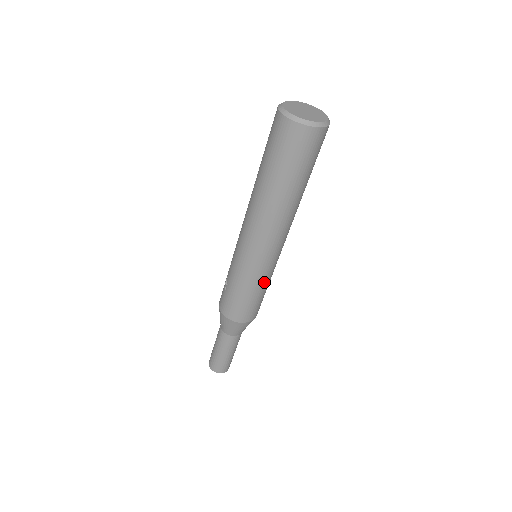
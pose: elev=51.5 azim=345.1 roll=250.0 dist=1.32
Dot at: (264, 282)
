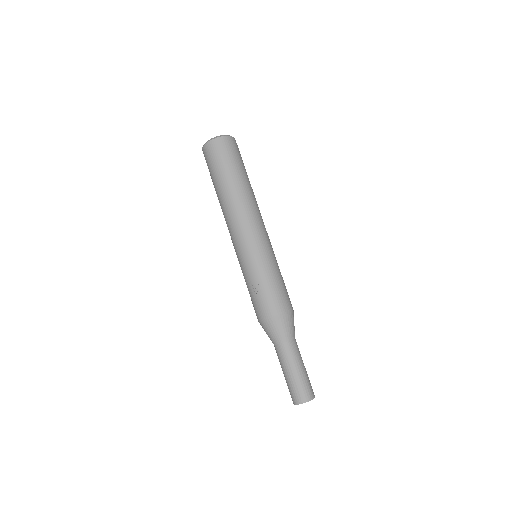
Dot at: (277, 263)
